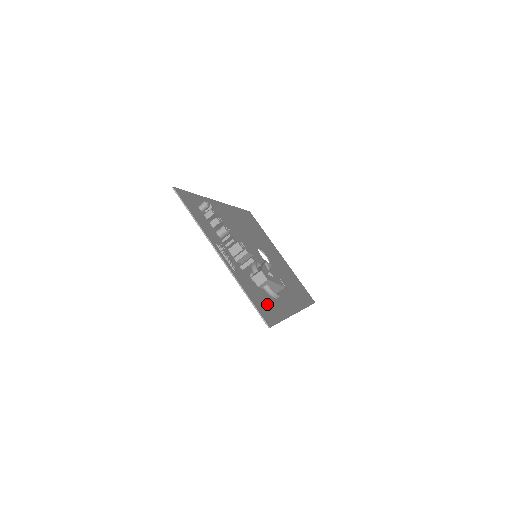
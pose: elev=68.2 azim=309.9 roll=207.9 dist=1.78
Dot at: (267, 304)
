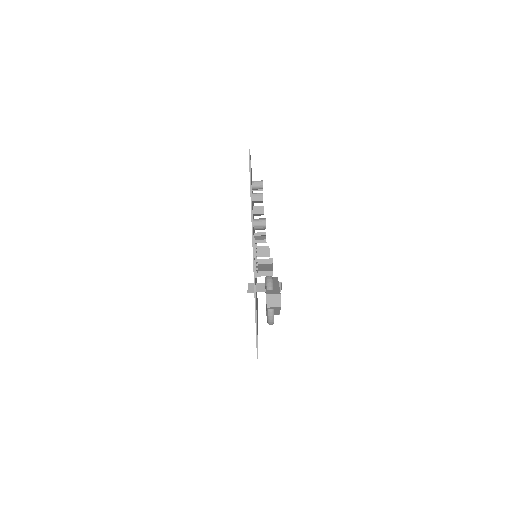
Dot at: occluded
